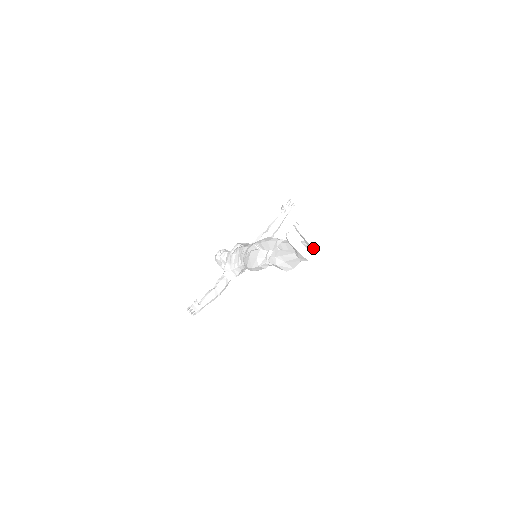
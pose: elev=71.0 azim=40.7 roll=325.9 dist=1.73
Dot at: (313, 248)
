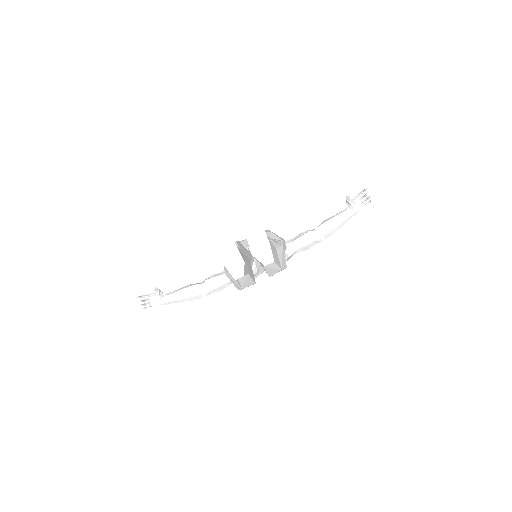
Dot at: (257, 259)
